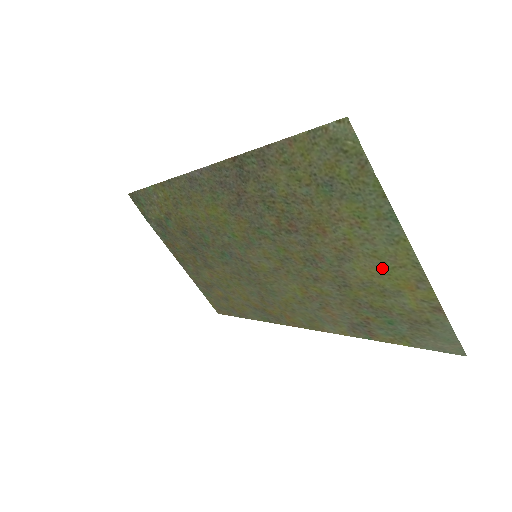
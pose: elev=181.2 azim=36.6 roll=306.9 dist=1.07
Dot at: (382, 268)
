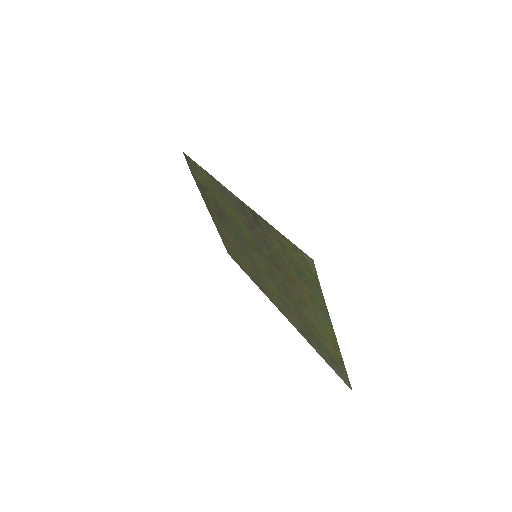
Dot at: (320, 325)
